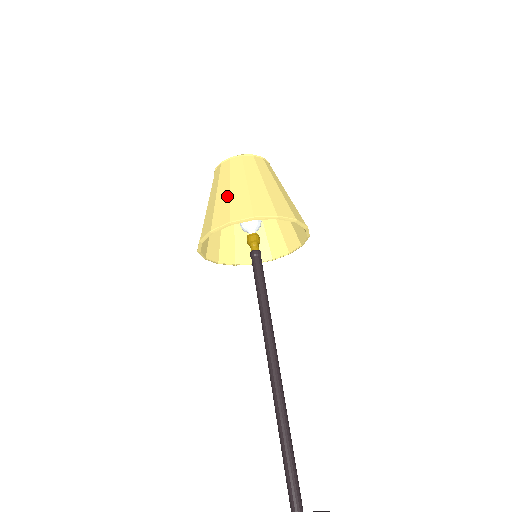
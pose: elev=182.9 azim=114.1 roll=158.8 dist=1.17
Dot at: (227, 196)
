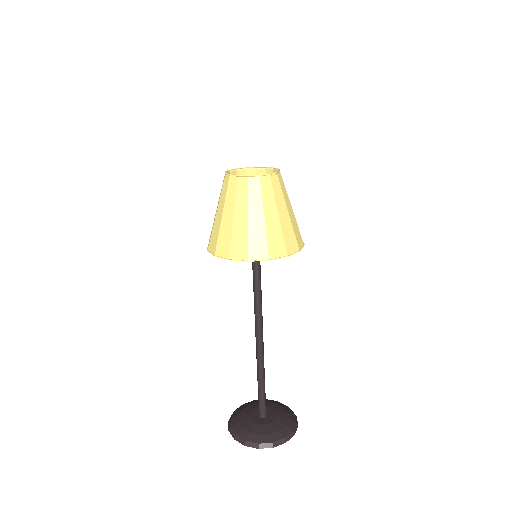
Dot at: (219, 224)
